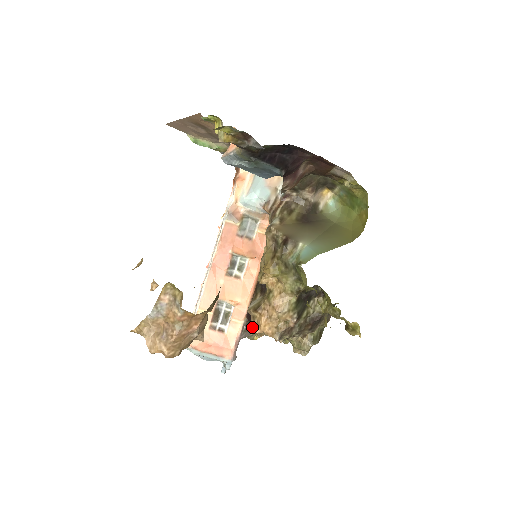
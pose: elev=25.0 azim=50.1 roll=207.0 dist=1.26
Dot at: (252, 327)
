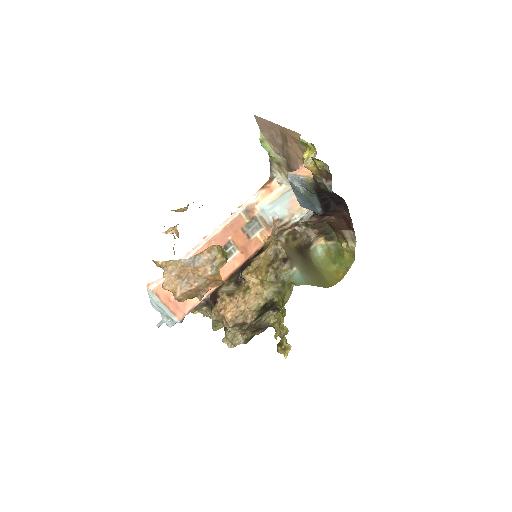
Dot at: (210, 305)
